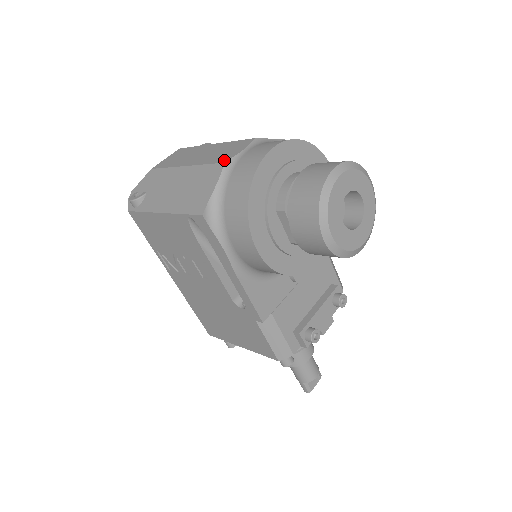
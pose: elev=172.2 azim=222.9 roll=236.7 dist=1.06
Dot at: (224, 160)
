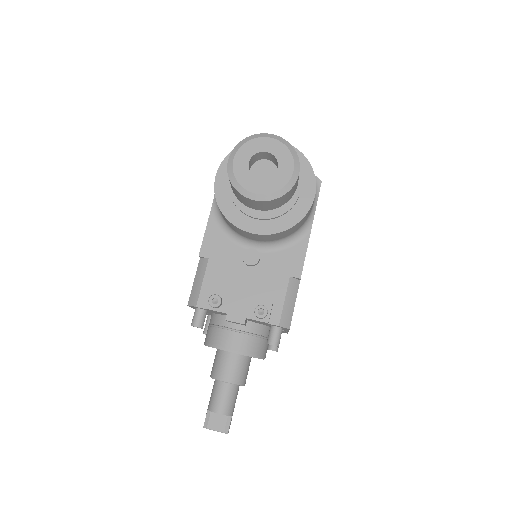
Dot at: occluded
